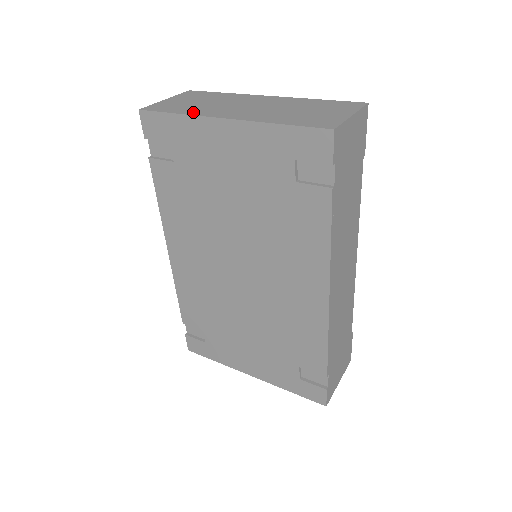
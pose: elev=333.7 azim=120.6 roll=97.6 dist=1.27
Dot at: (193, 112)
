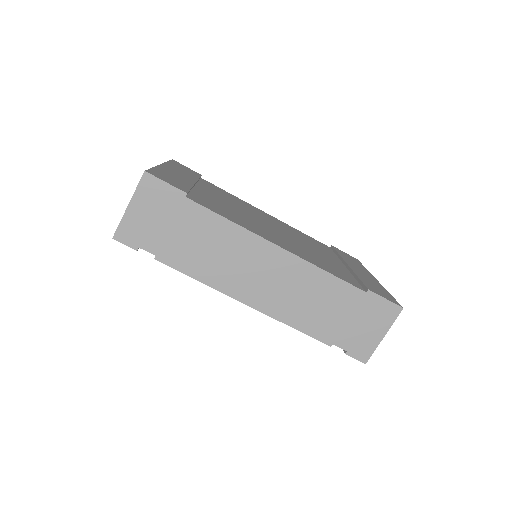
Dot at: occluded
